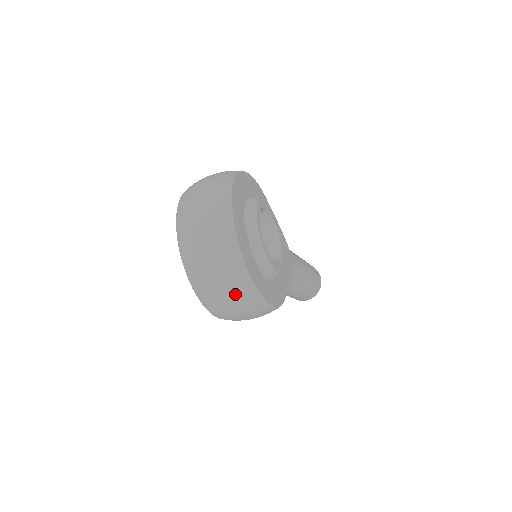
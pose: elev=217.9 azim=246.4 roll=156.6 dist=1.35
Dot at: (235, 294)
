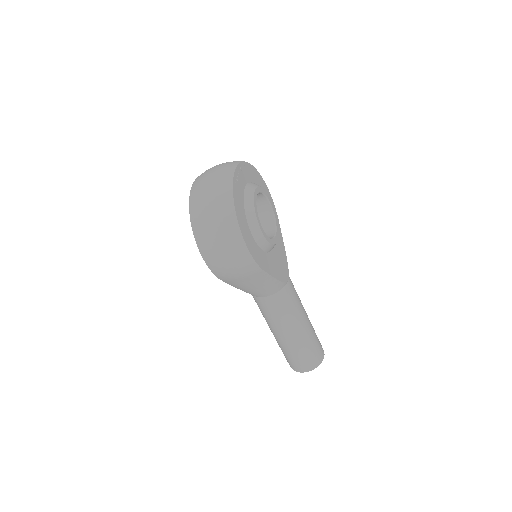
Dot at: (218, 214)
